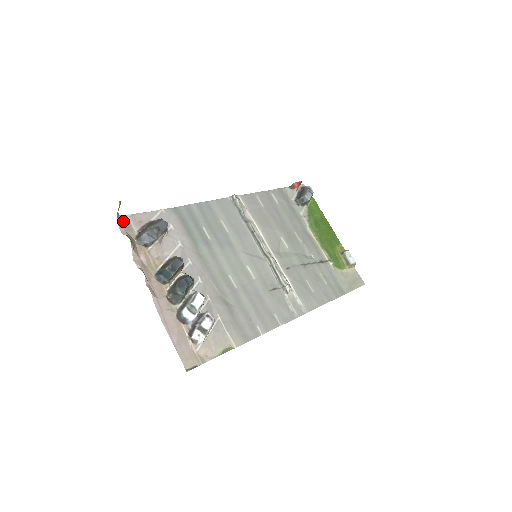
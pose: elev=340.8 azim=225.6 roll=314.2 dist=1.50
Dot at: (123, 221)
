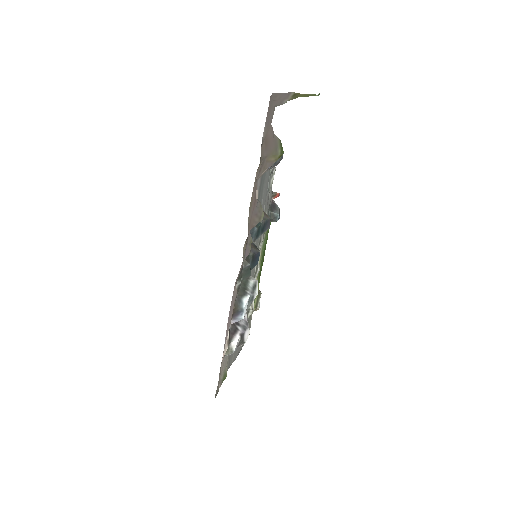
Dot at: (271, 107)
